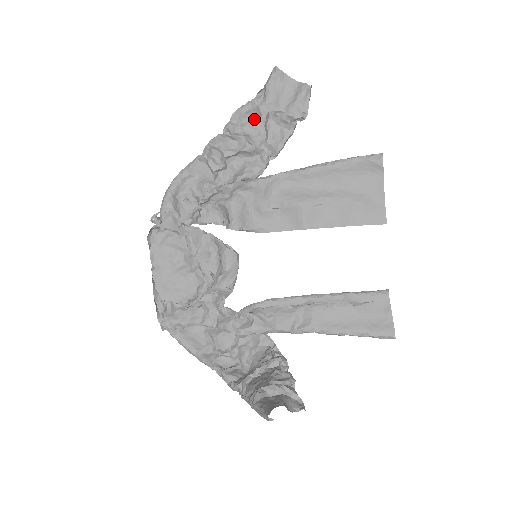
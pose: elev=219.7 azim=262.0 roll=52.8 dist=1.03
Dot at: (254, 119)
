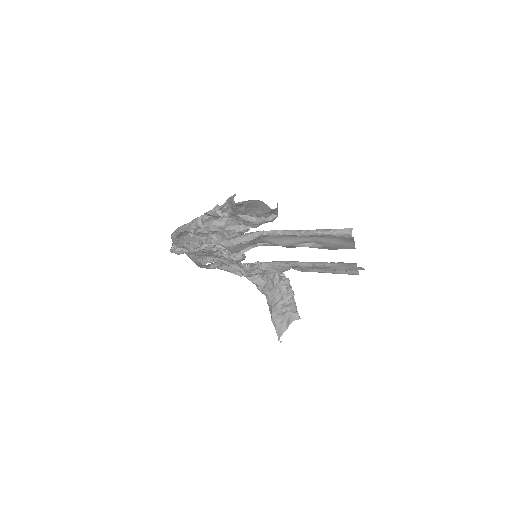
Dot at: occluded
